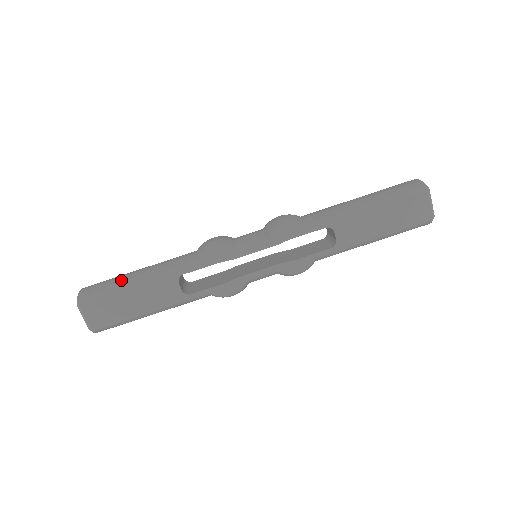
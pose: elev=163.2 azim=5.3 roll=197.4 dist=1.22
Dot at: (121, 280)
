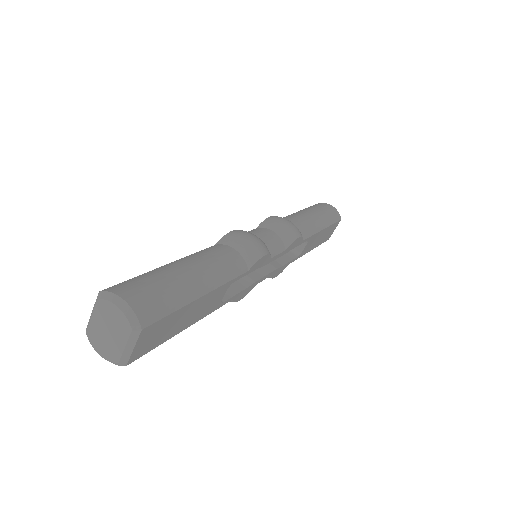
Dot at: (183, 287)
